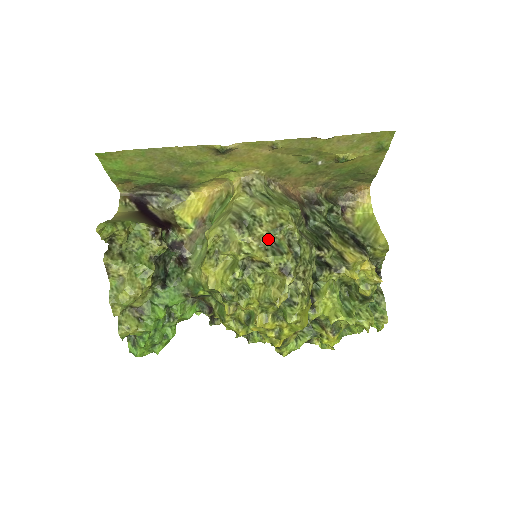
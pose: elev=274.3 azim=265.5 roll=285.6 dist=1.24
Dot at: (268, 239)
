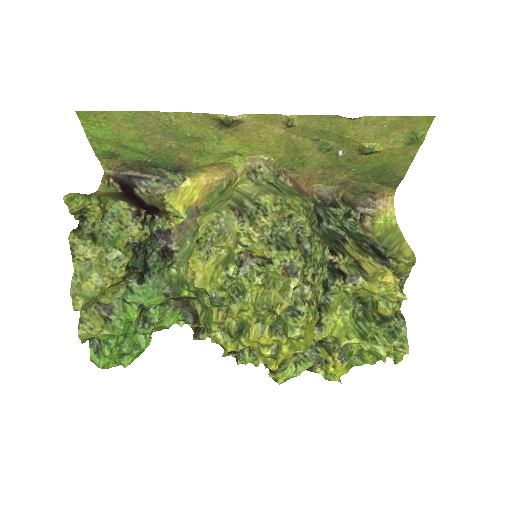
Dot at: (273, 231)
